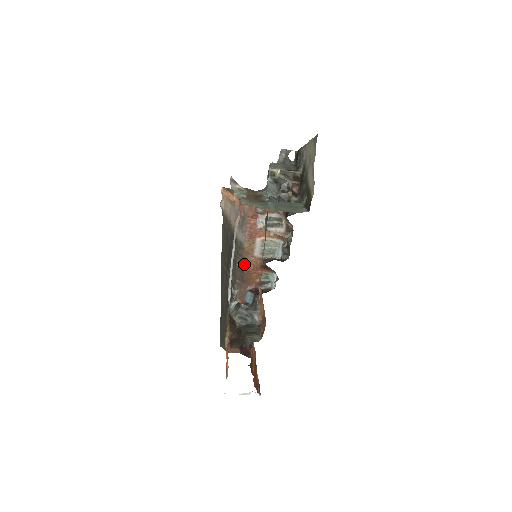
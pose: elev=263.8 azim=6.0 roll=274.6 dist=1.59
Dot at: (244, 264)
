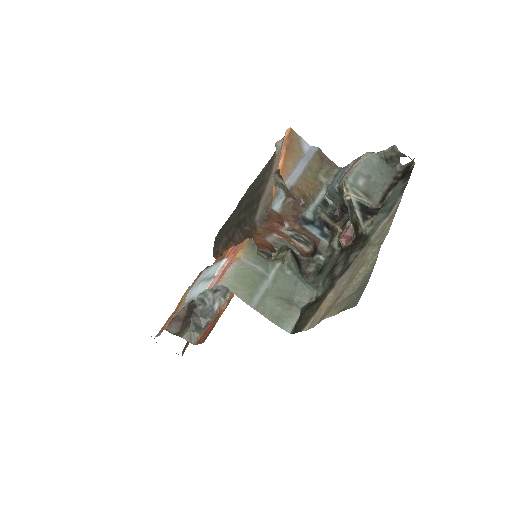
Dot at: (251, 235)
